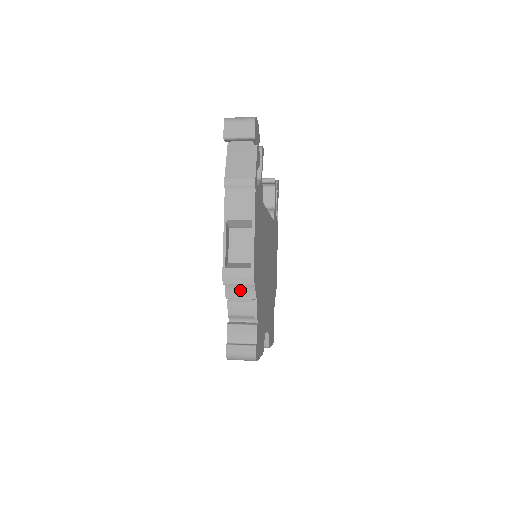
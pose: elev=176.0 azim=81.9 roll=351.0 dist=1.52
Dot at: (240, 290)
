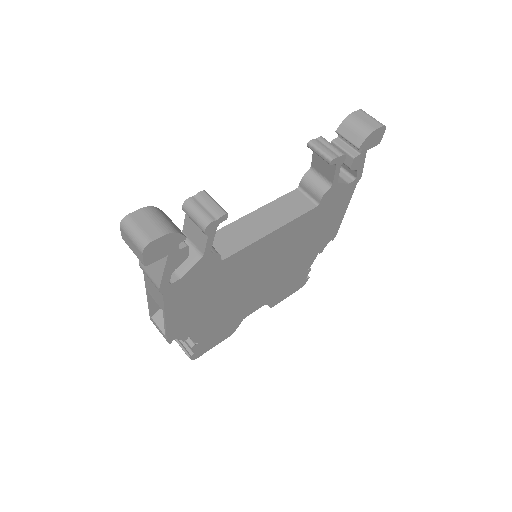
Dot at: occluded
